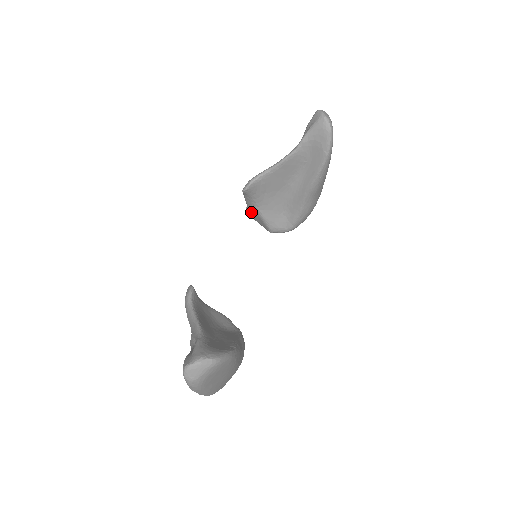
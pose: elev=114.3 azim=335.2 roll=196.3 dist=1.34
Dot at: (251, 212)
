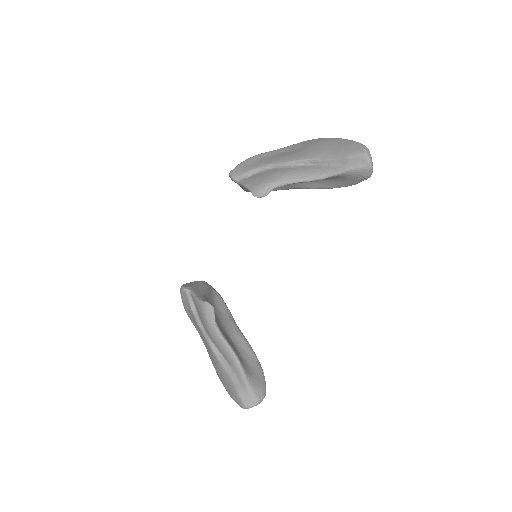
Dot at: (238, 184)
